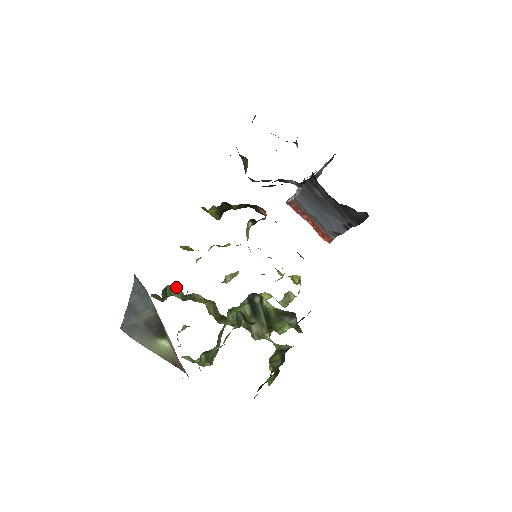
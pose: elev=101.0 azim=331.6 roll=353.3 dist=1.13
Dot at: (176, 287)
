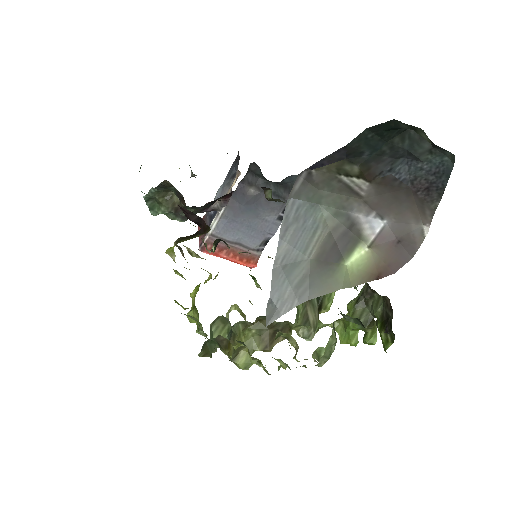
Dot at: (220, 321)
